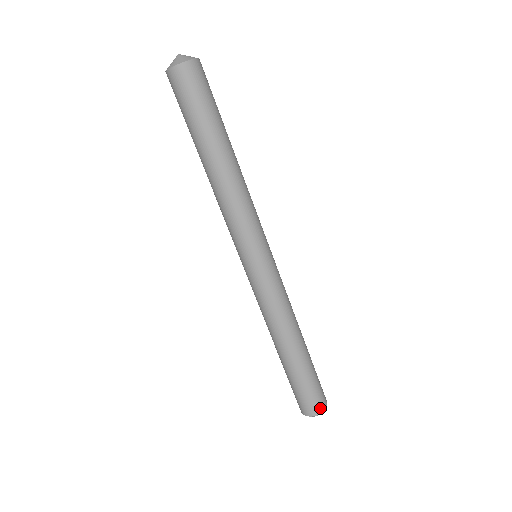
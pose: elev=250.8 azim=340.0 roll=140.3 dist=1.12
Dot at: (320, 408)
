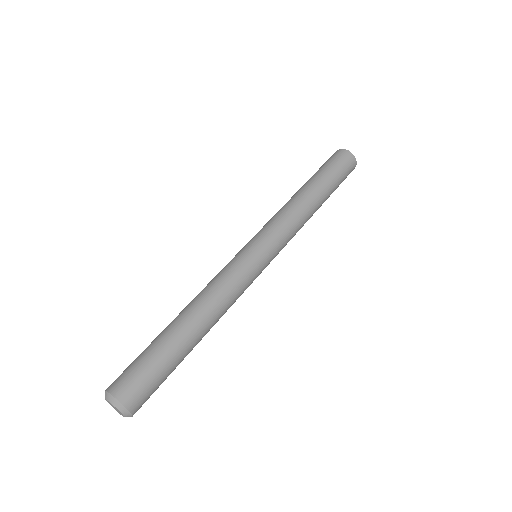
Dot at: (119, 390)
